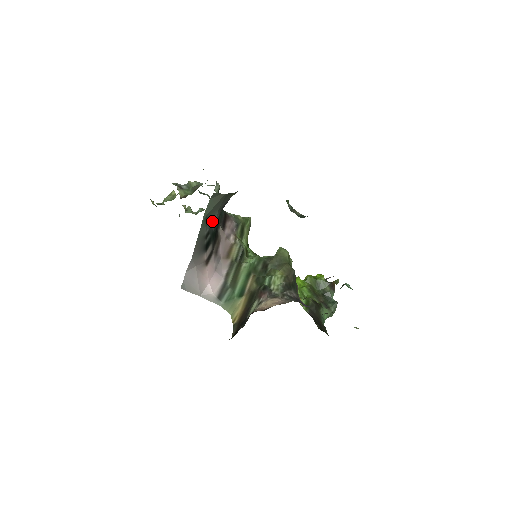
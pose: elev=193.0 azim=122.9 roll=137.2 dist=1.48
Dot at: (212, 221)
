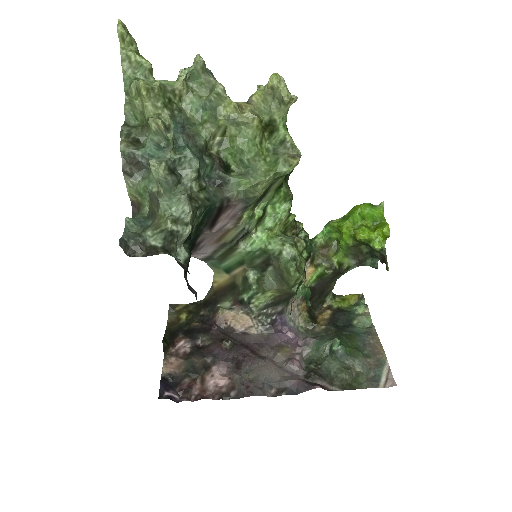
Dot at: occluded
